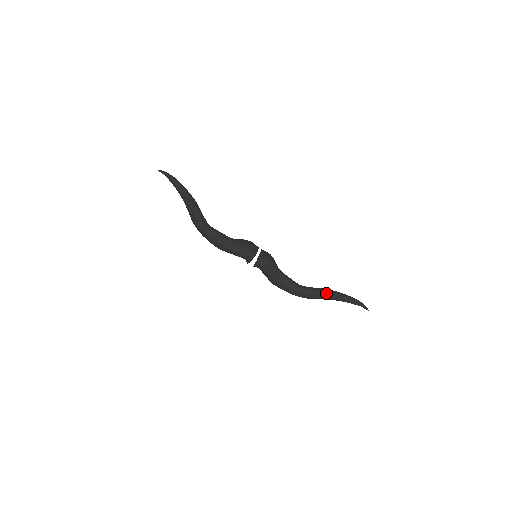
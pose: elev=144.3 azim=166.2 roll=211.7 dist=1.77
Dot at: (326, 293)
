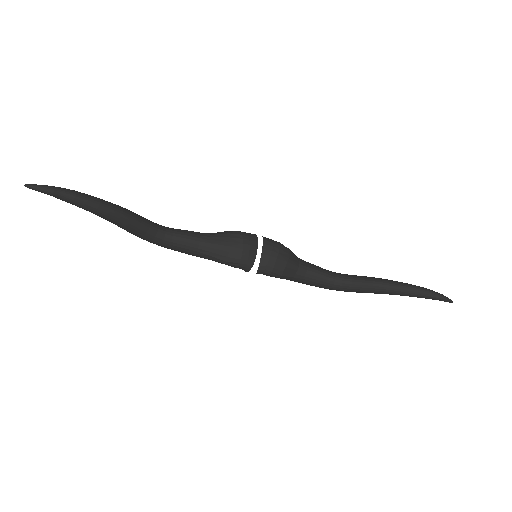
Dot at: (381, 289)
